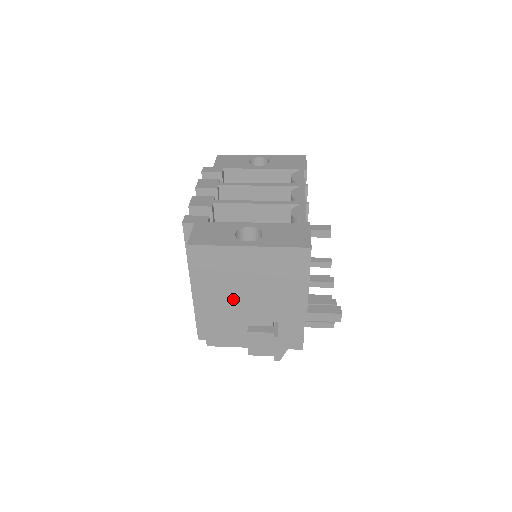
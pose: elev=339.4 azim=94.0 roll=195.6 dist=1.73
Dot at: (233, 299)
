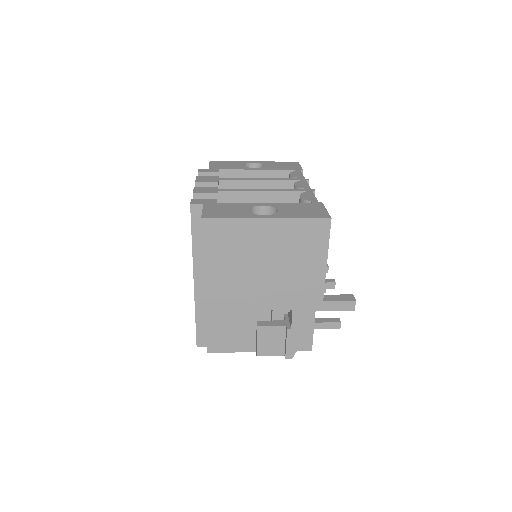
Dot at: (246, 283)
